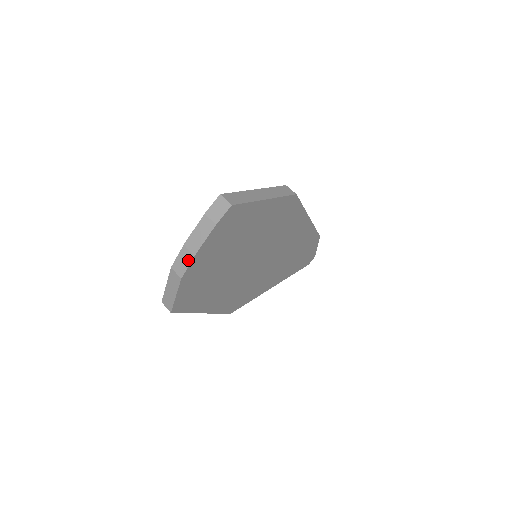
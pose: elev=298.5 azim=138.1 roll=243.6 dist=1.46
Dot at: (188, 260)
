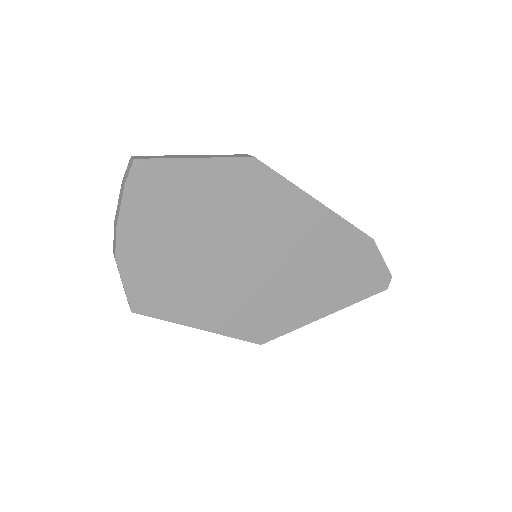
Dot at: (115, 235)
